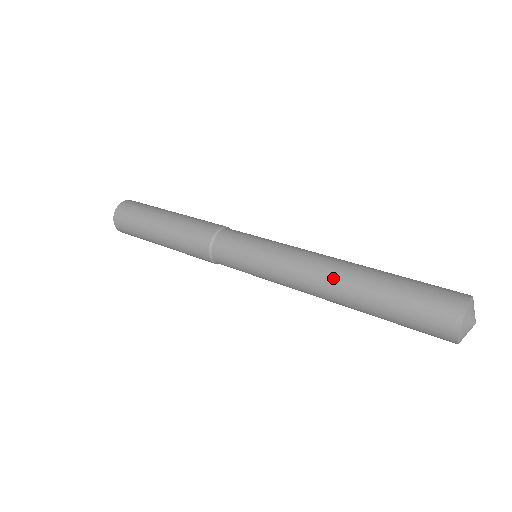
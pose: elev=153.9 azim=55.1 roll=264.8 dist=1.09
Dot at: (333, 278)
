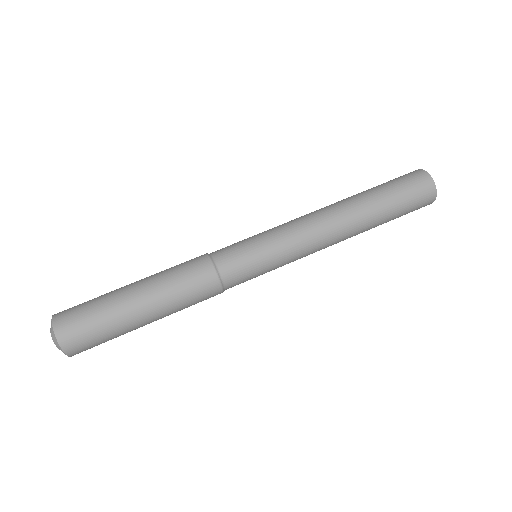
Dot at: (348, 233)
